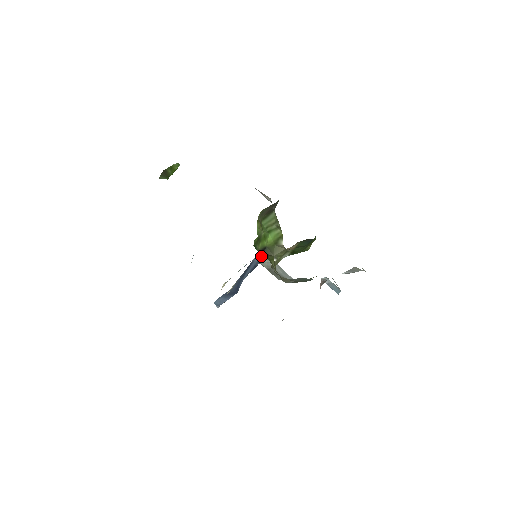
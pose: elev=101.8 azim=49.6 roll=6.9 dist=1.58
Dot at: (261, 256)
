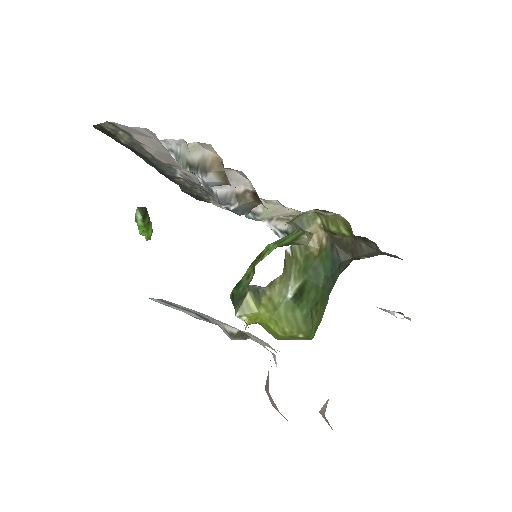
Dot at: (237, 310)
